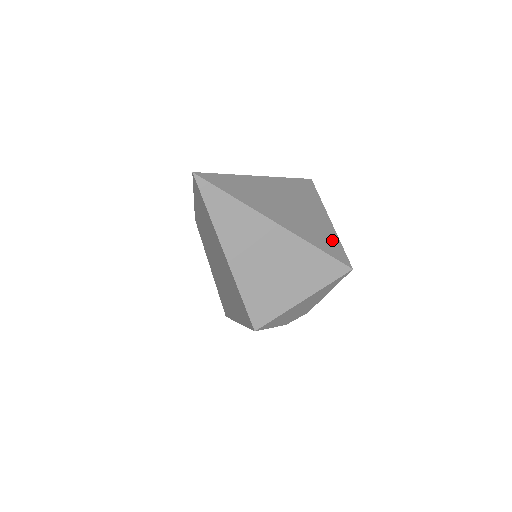
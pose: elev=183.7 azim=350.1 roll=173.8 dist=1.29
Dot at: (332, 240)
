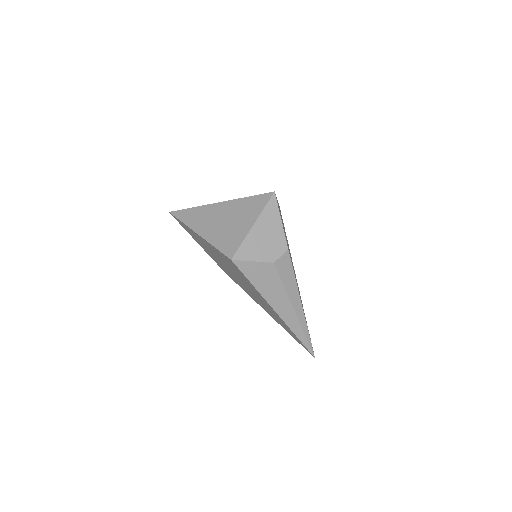
Dot at: occluded
